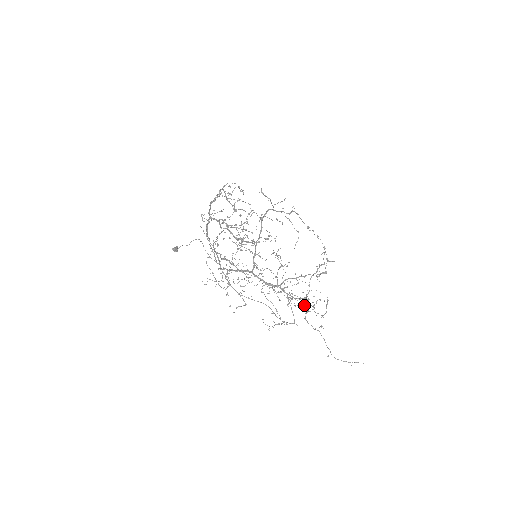
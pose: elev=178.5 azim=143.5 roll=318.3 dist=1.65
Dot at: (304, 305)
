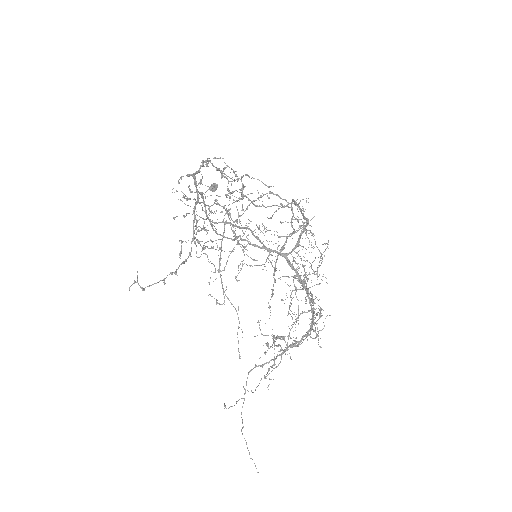
Dot at: occluded
